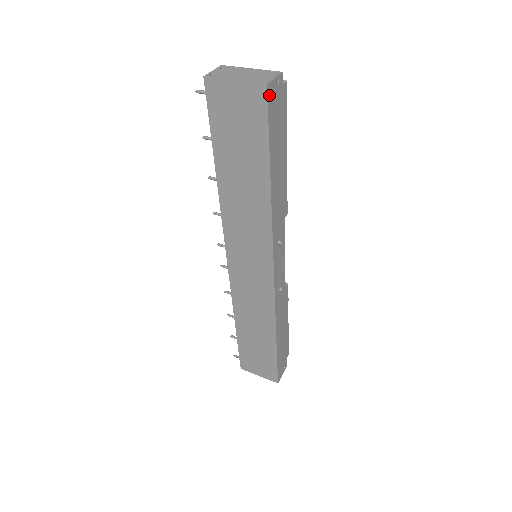
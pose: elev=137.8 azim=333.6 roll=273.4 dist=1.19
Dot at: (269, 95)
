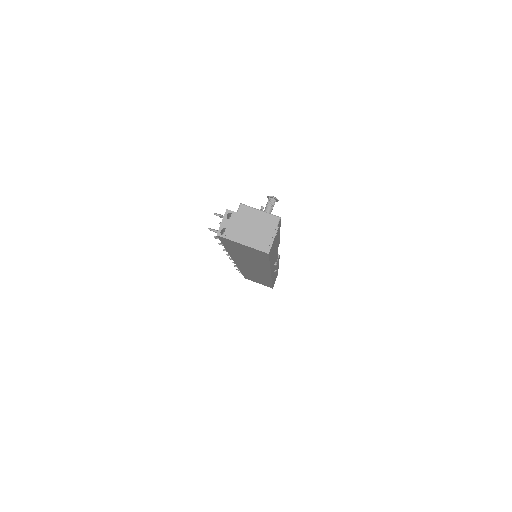
Dot at: (270, 252)
